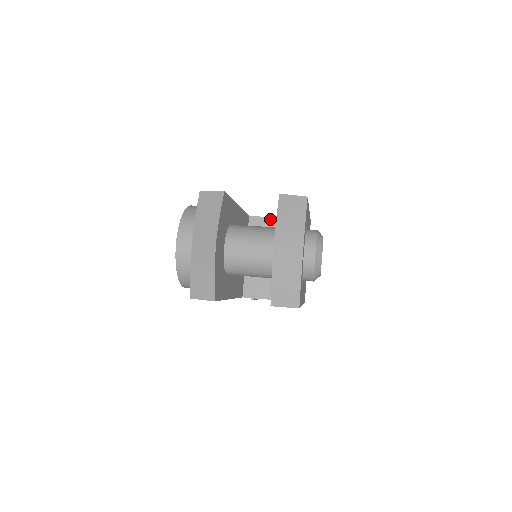
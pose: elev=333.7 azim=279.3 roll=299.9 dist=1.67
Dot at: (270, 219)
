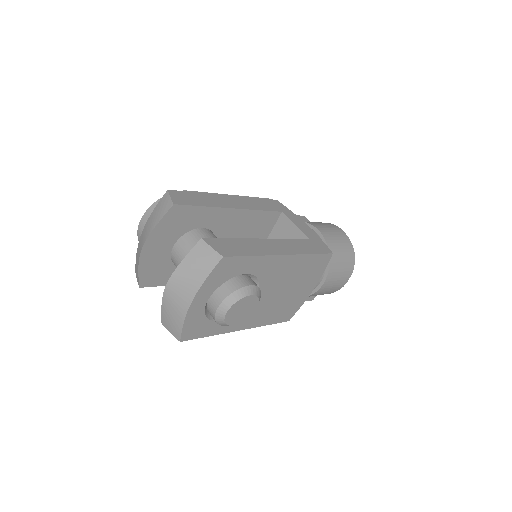
Dot at: (295, 227)
